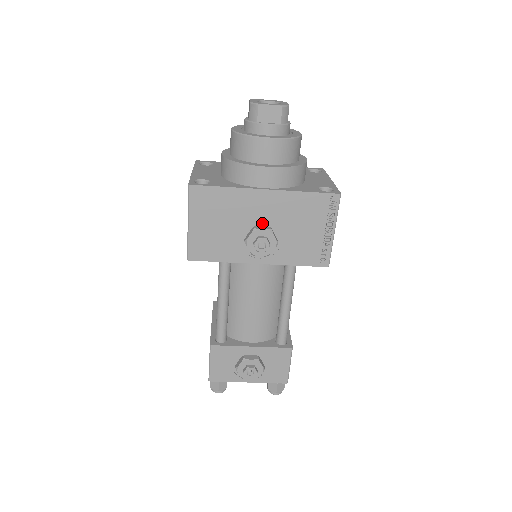
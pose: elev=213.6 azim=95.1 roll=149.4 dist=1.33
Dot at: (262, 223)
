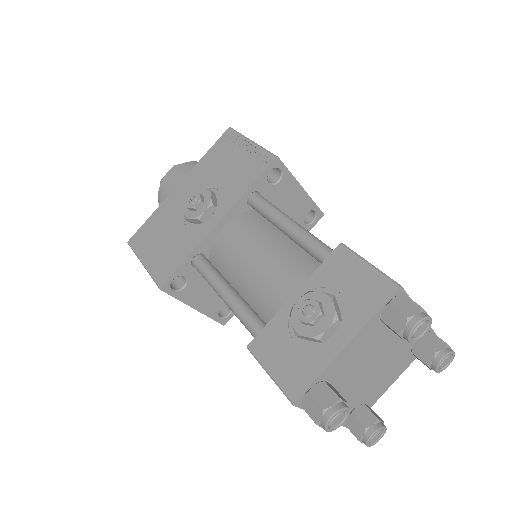
Dot at: occluded
